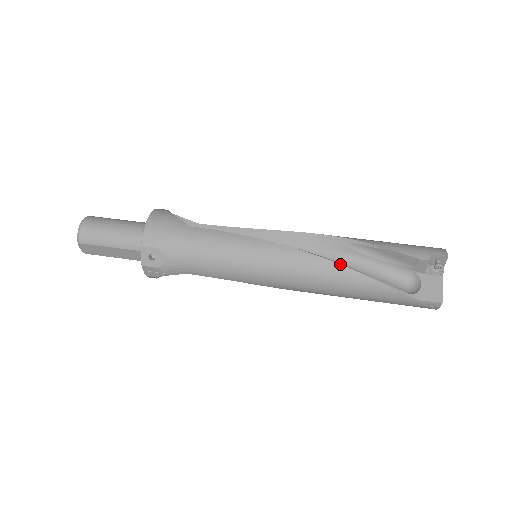
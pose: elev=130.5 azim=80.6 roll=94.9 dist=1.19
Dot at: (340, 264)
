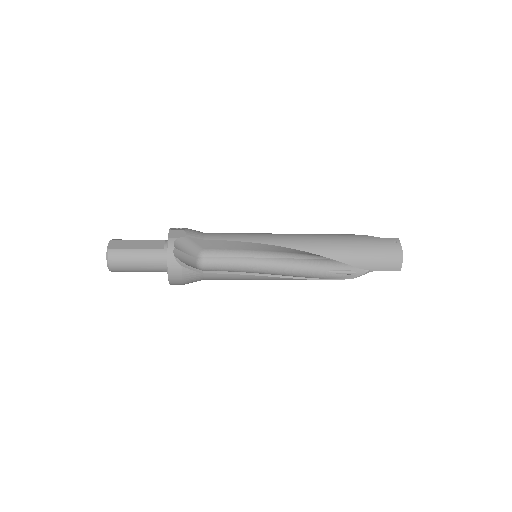
Dot at: occluded
